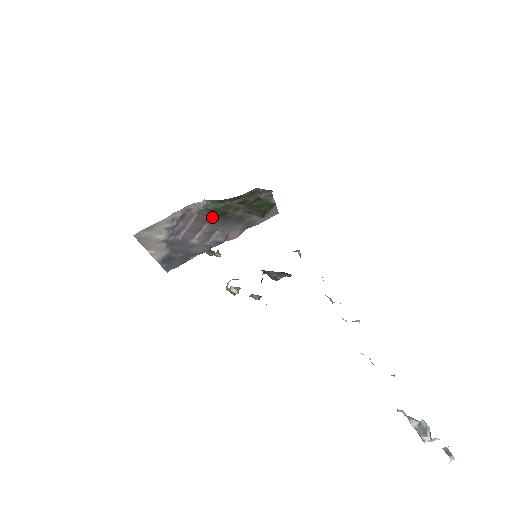
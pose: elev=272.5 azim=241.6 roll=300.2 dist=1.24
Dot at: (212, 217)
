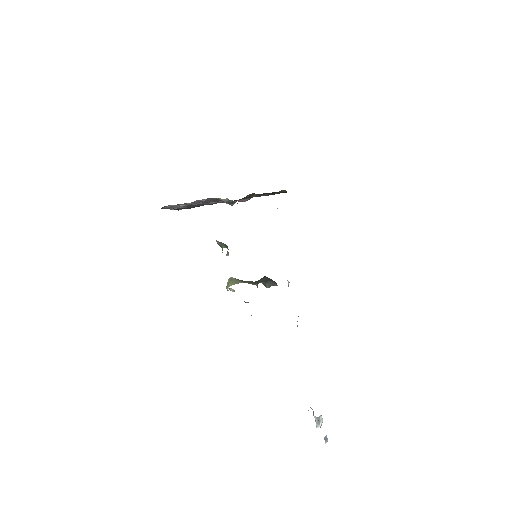
Dot at: occluded
